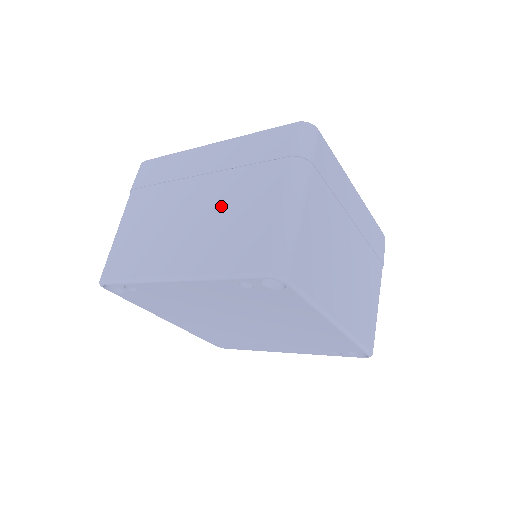
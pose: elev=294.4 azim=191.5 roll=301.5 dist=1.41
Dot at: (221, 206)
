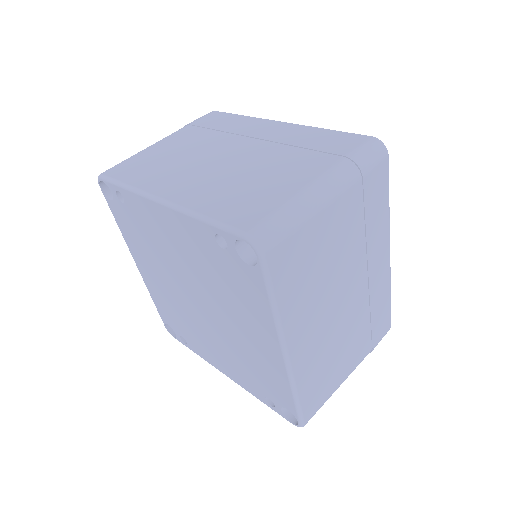
Dot at: (251, 166)
